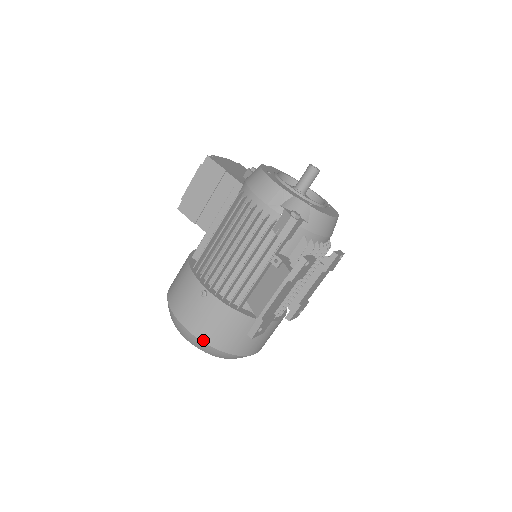
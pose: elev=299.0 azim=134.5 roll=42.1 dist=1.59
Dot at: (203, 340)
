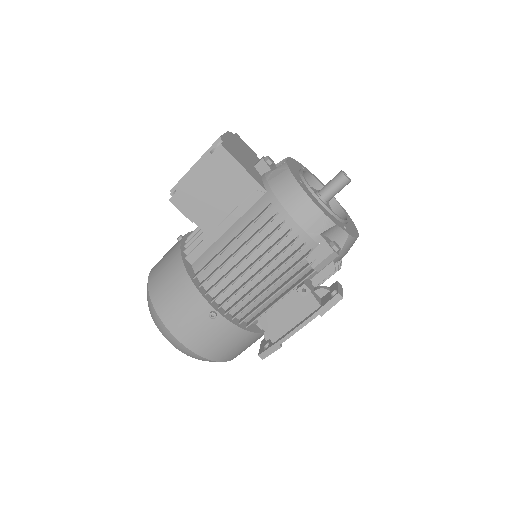
Dot at: (203, 356)
